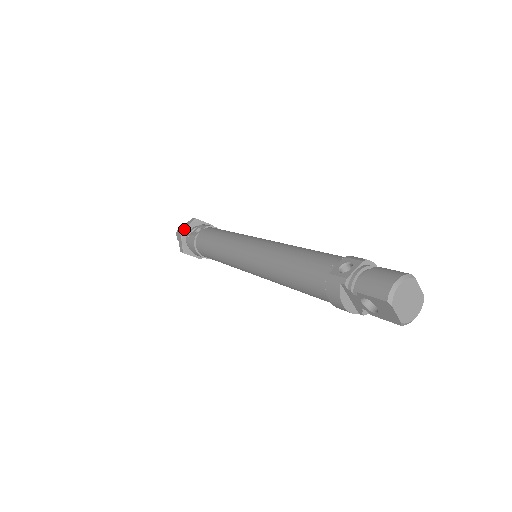
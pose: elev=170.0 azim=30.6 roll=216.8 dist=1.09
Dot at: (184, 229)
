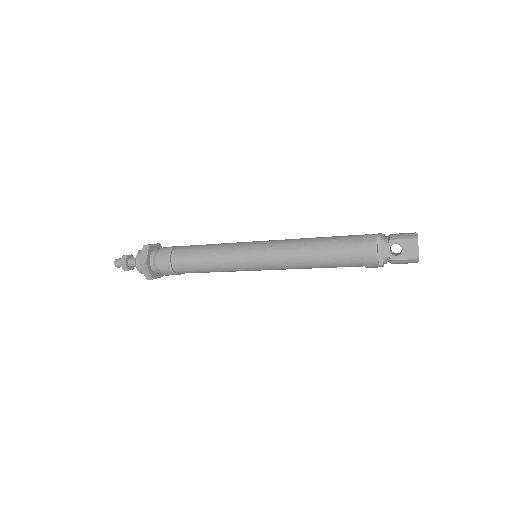
Dot at: (152, 245)
